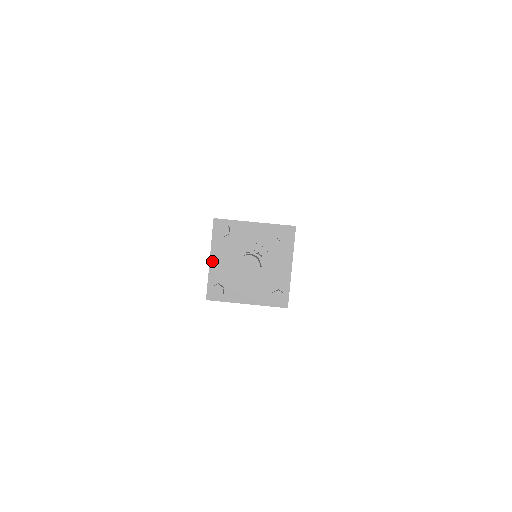
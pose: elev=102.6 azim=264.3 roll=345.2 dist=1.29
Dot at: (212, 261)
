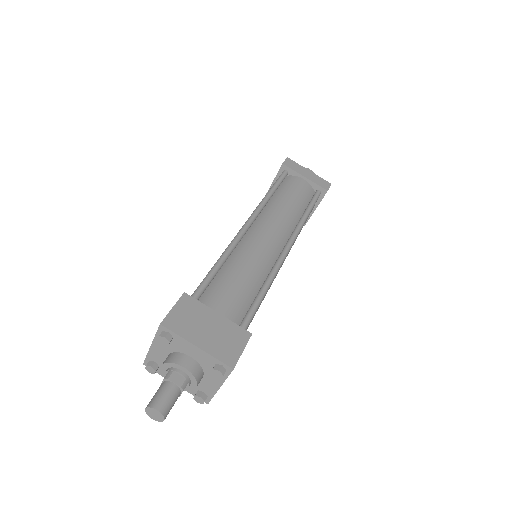
Dot at: (153, 347)
